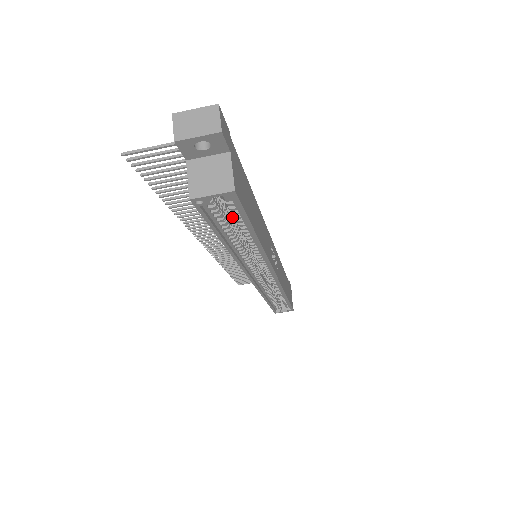
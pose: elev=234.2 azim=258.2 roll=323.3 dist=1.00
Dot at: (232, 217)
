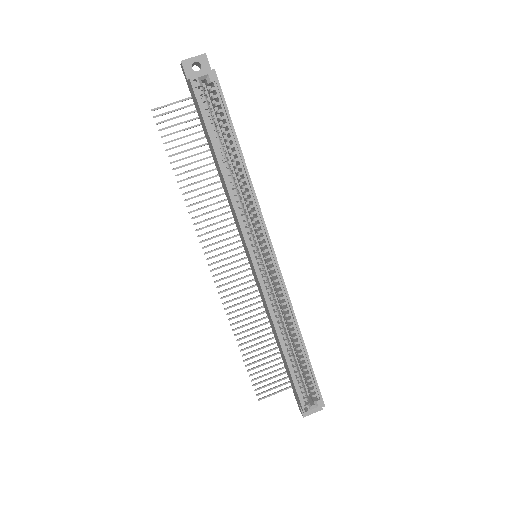
Dot at: occluded
